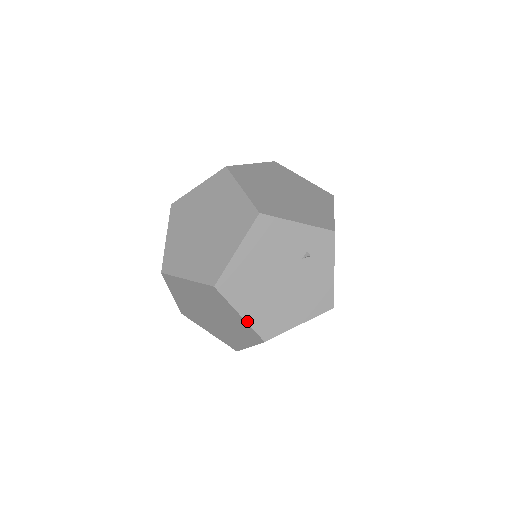
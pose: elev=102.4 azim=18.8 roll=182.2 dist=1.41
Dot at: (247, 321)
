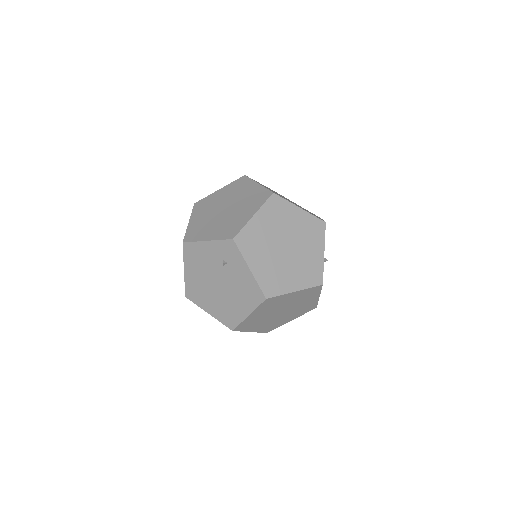
Dot at: (214, 317)
